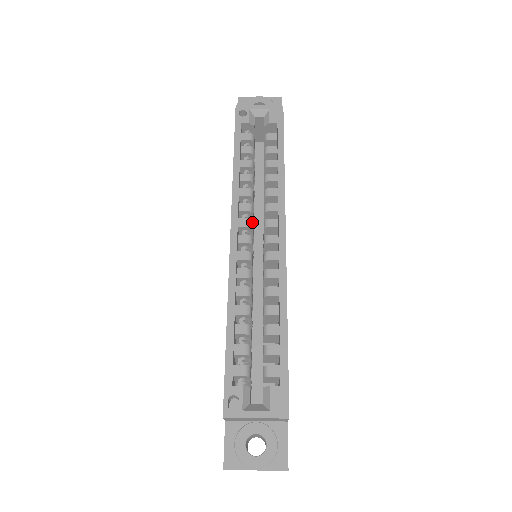
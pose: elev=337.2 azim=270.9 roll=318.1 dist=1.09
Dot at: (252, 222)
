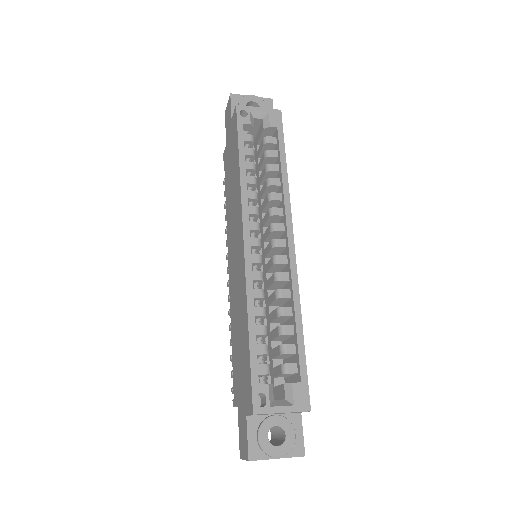
Dot at: occluded
